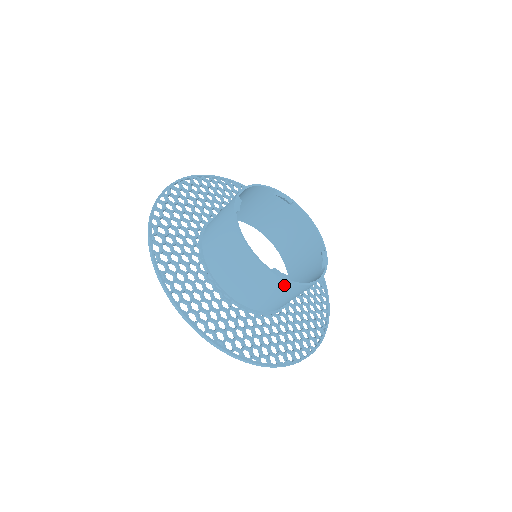
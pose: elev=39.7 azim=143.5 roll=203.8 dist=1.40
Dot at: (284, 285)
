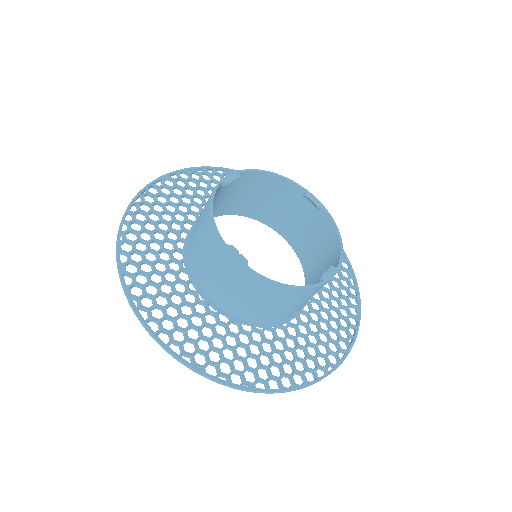
Dot at: occluded
